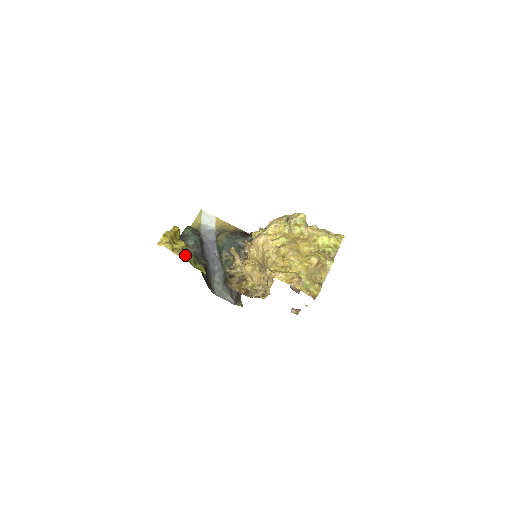
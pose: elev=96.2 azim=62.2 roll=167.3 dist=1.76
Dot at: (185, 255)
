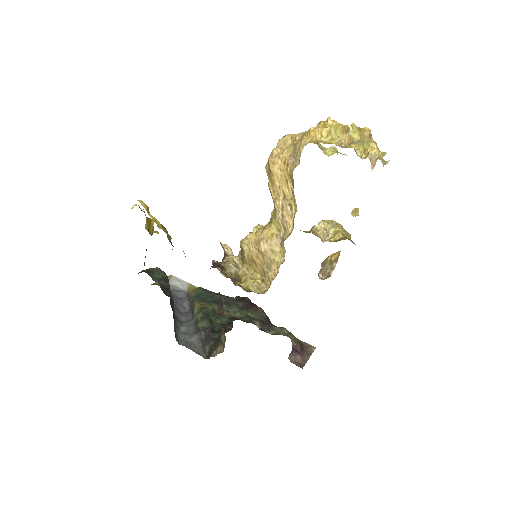
Dot at: (162, 226)
